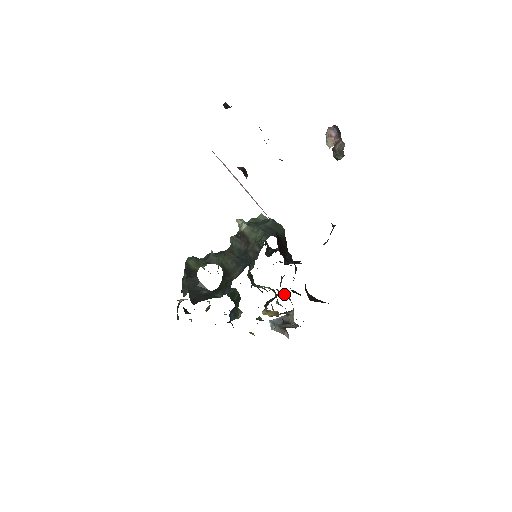
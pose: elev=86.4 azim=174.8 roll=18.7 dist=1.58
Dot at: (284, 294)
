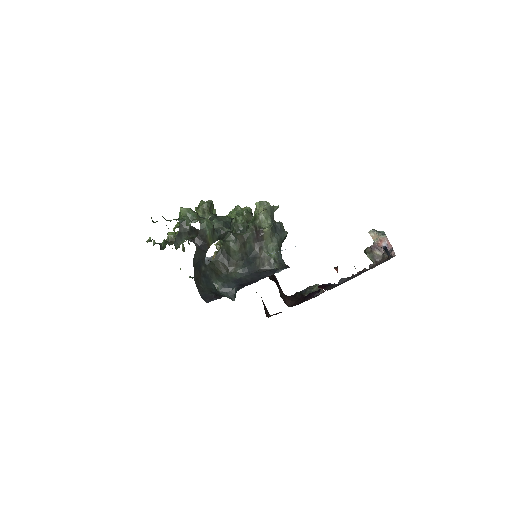
Dot at: occluded
